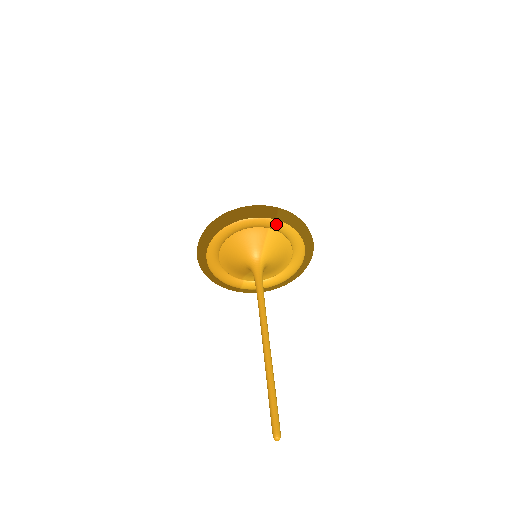
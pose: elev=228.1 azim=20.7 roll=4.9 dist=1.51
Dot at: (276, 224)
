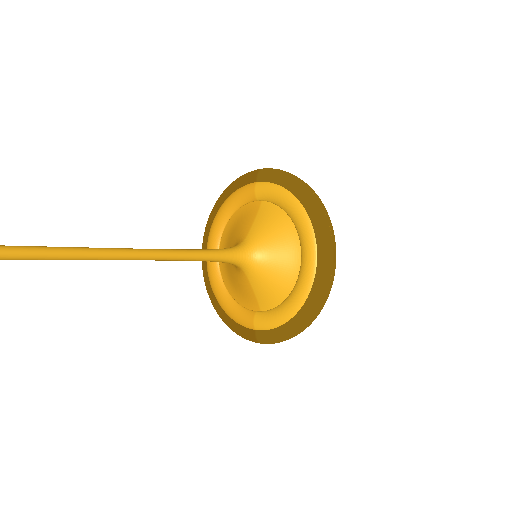
Dot at: (258, 188)
